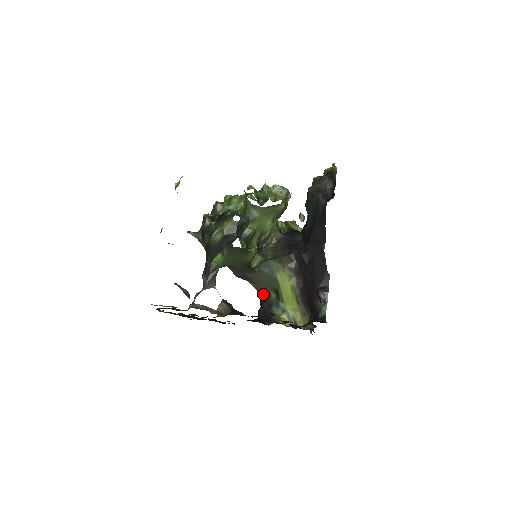
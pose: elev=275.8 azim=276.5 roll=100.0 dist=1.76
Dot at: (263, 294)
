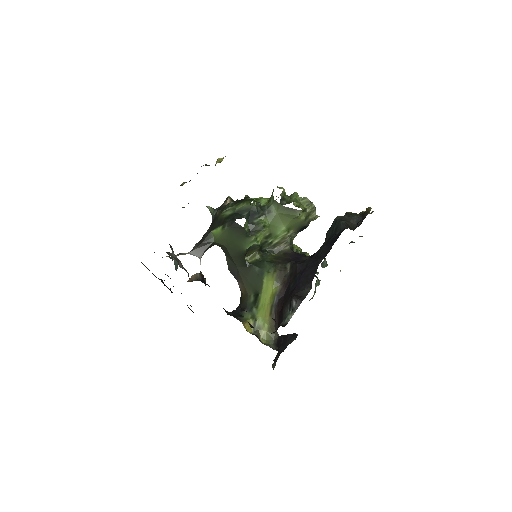
Dot at: (244, 296)
